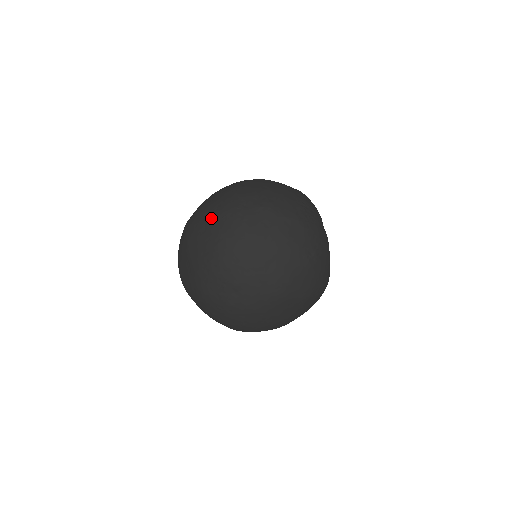
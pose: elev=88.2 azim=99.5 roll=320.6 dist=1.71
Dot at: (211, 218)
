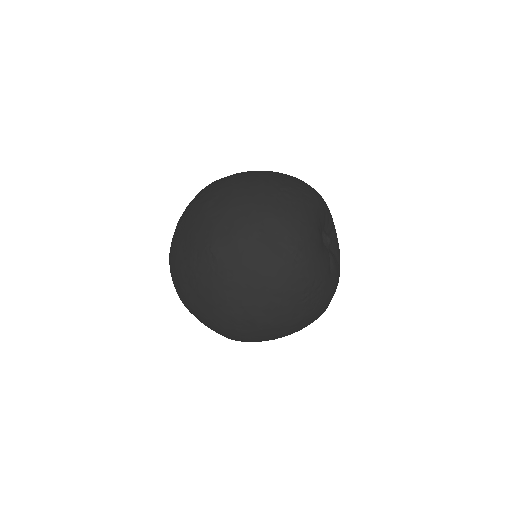
Dot at: (211, 328)
